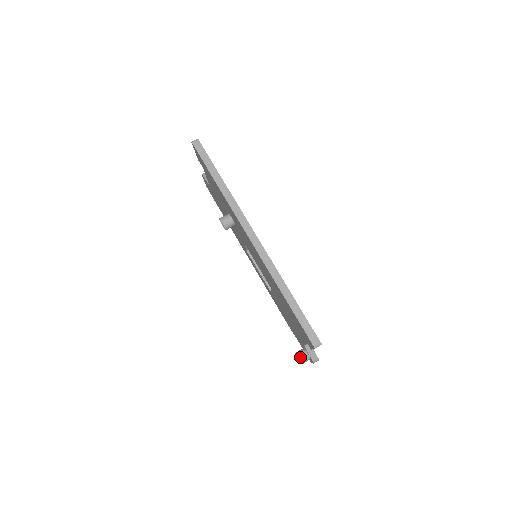
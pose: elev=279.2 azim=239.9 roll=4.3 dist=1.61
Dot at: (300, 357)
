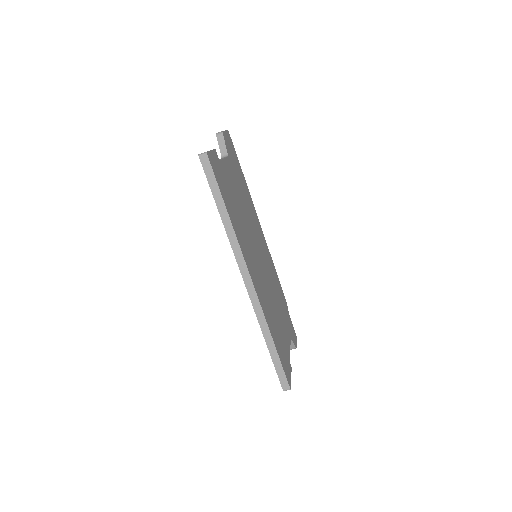
Dot at: occluded
